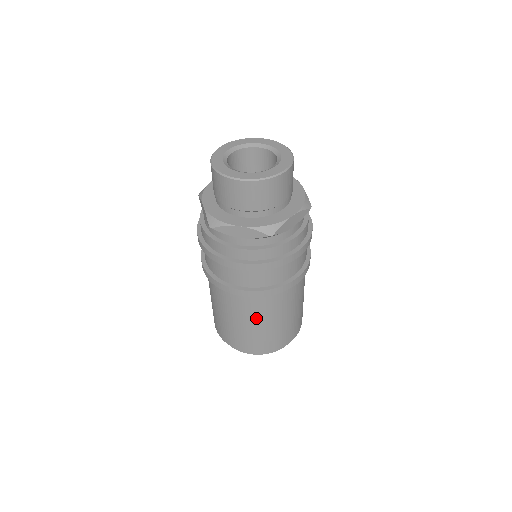
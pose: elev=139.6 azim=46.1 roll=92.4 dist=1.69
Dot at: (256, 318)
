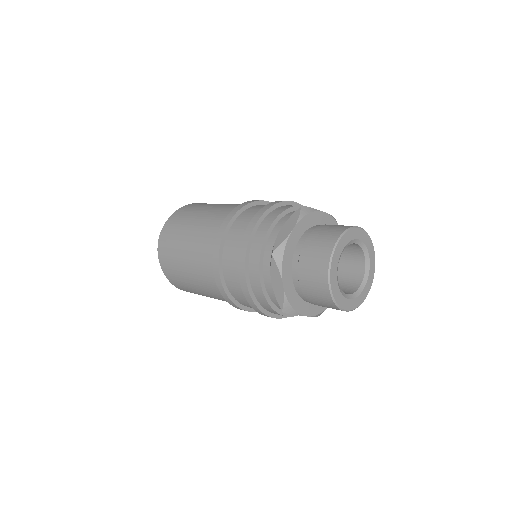
Dot at: (198, 280)
